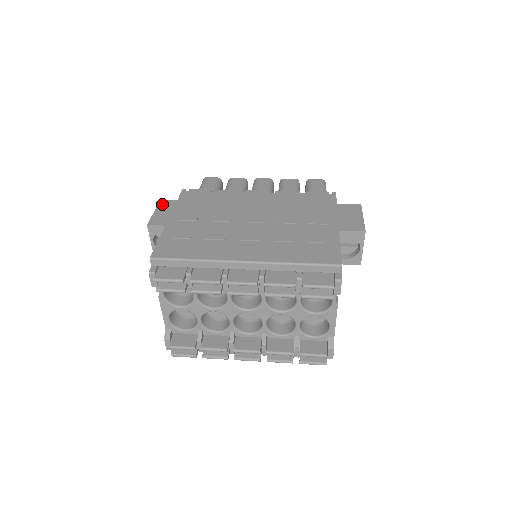
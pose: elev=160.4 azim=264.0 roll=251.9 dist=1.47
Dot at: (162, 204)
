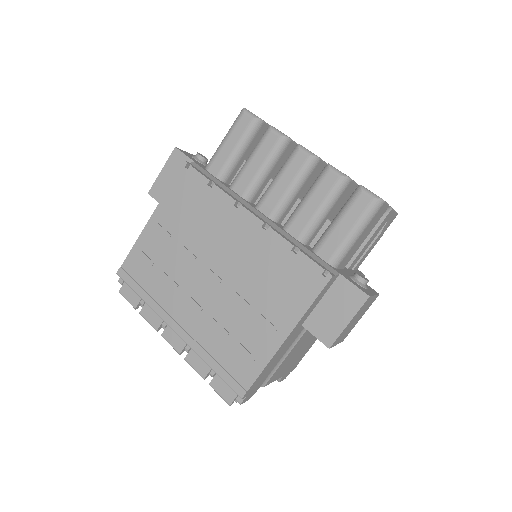
Dot at: (173, 159)
